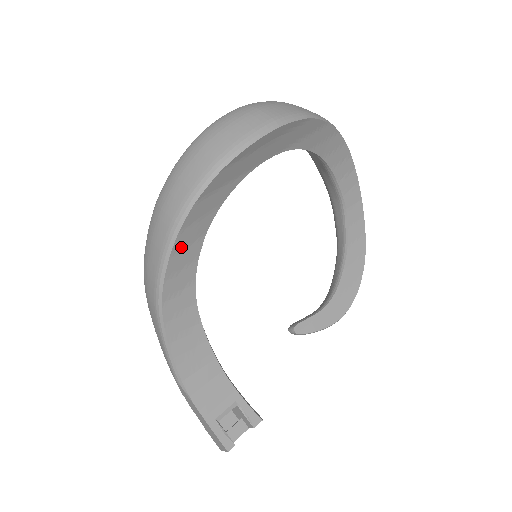
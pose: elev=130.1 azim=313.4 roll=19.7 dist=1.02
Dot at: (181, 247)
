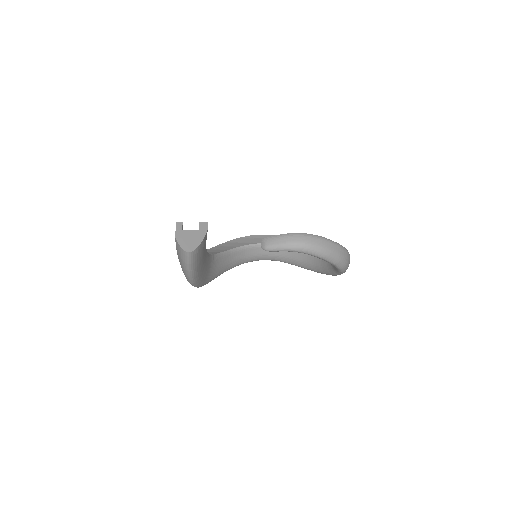
Dot at: (214, 249)
